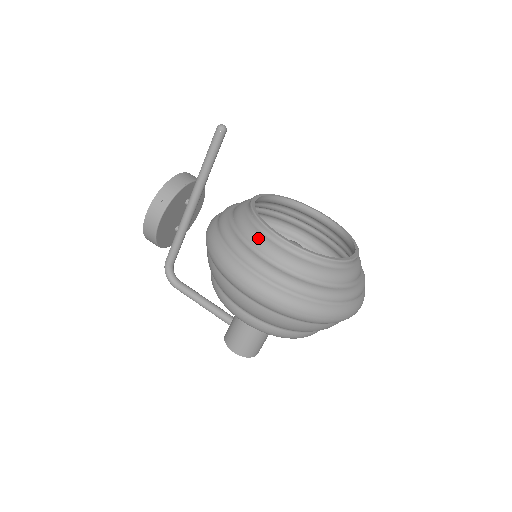
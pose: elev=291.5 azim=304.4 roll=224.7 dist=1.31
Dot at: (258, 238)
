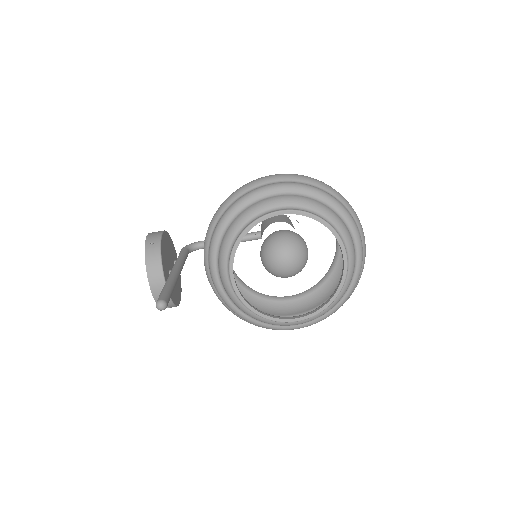
Dot at: occluded
